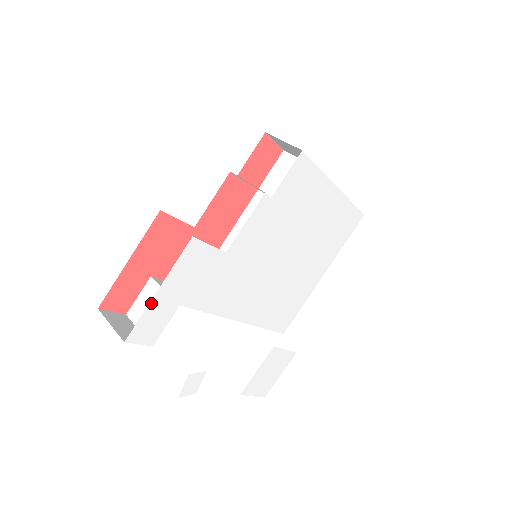
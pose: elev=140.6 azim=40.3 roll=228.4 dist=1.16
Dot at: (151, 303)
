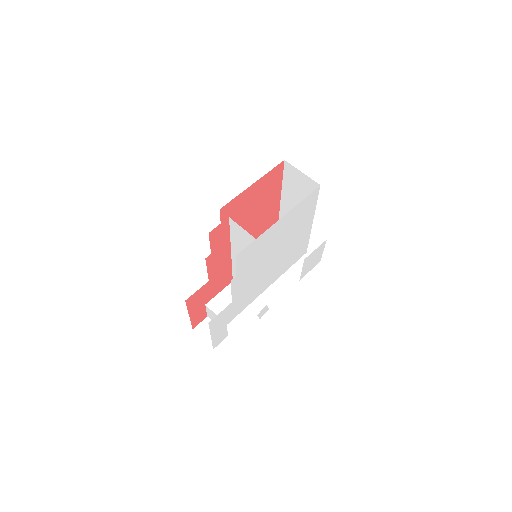
Dot at: (212, 339)
